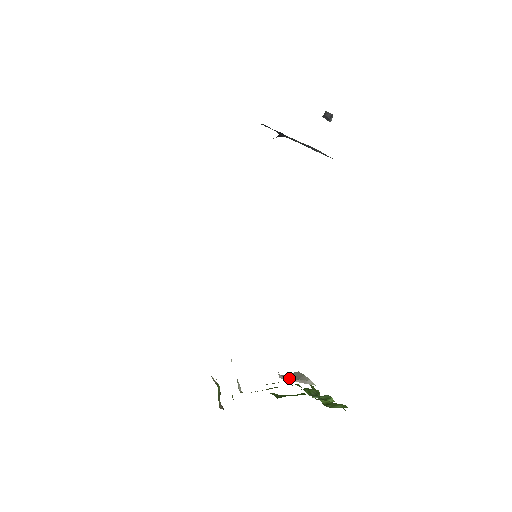
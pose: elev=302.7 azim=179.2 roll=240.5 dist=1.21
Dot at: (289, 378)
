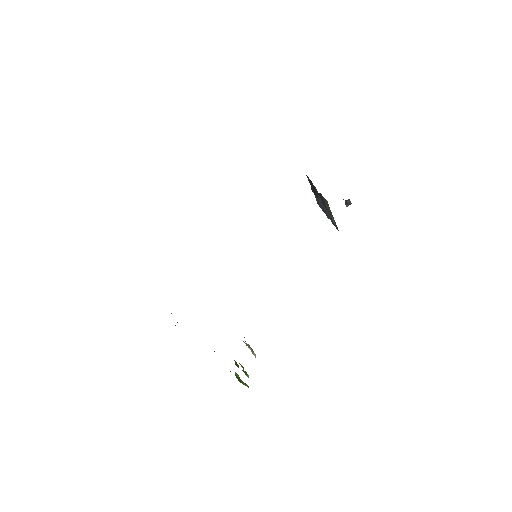
Dot at: (246, 344)
